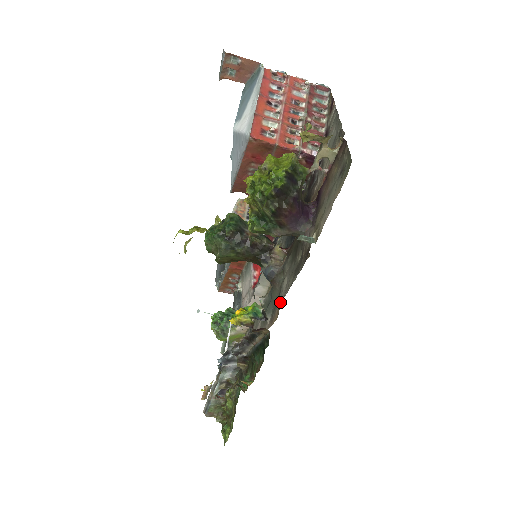
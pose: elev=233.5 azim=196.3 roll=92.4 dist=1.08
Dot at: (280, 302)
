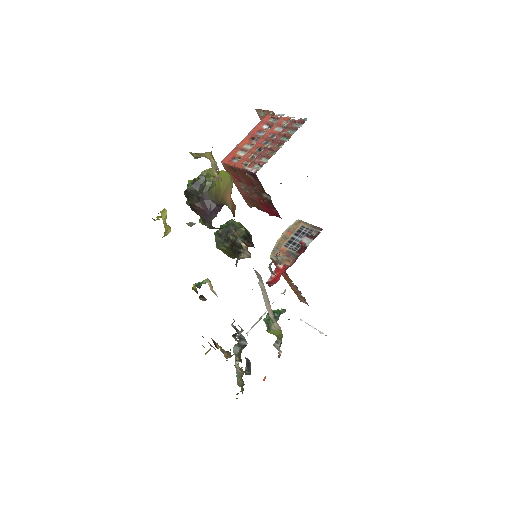
Dot at: occluded
